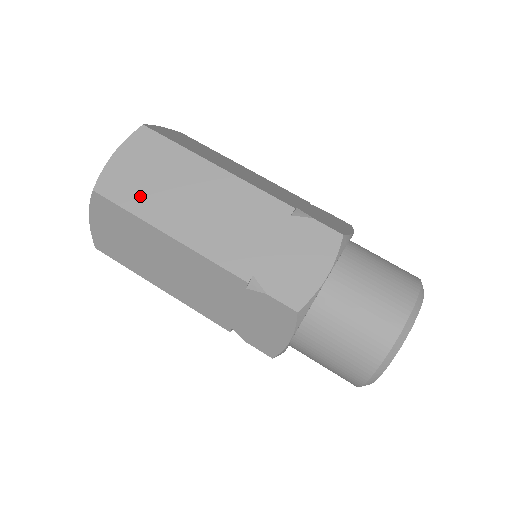
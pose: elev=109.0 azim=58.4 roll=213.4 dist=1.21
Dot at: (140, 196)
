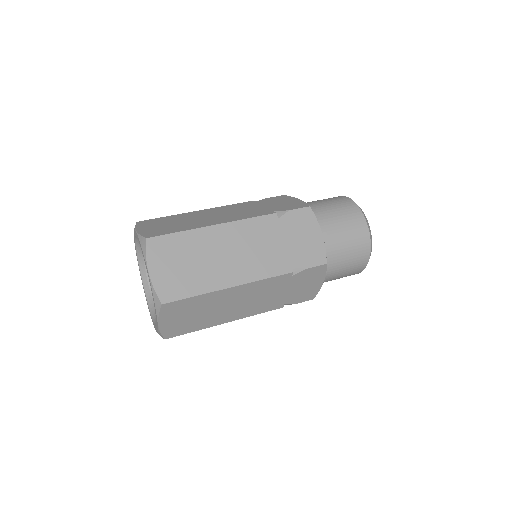
Dot at: (193, 281)
